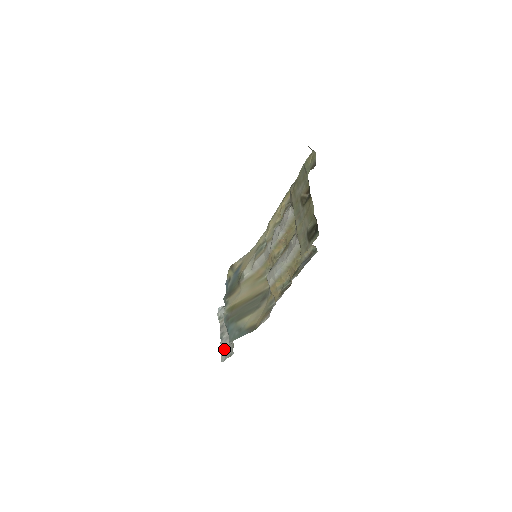
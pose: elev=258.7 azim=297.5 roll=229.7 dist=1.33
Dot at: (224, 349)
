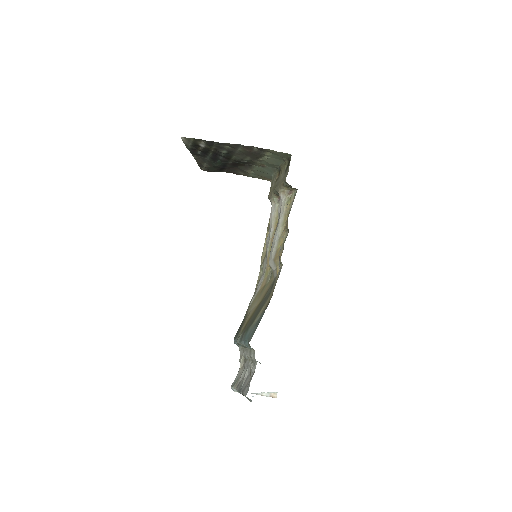
Dot at: (245, 386)
